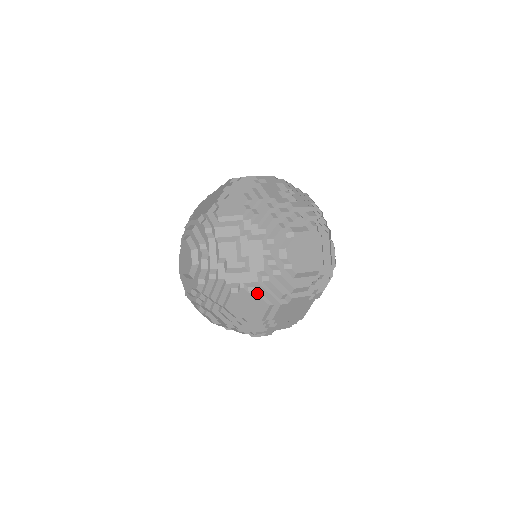
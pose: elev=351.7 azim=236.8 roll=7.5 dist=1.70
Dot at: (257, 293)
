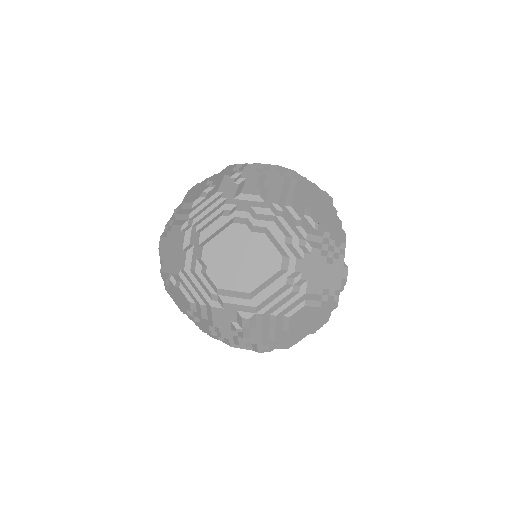
Dot at: occluded
